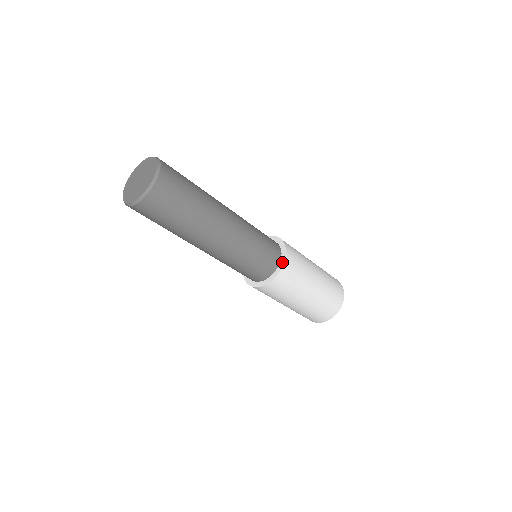
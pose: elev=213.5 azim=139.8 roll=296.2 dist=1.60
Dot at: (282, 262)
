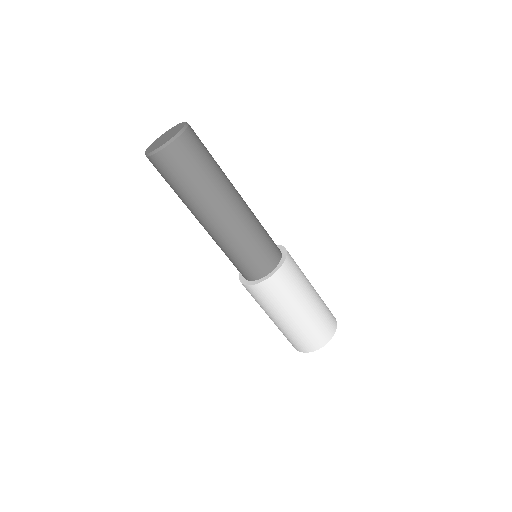
Dot at: (271, 274)
